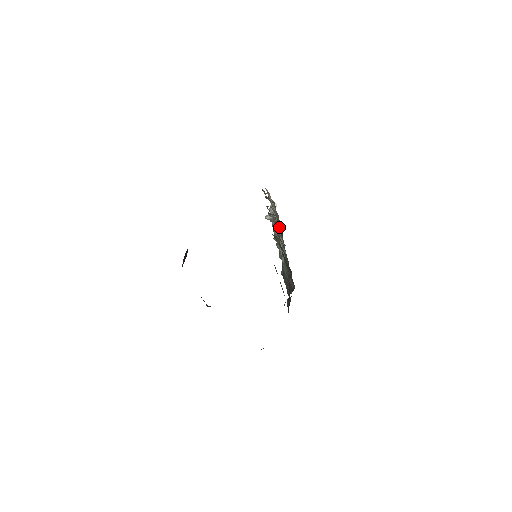
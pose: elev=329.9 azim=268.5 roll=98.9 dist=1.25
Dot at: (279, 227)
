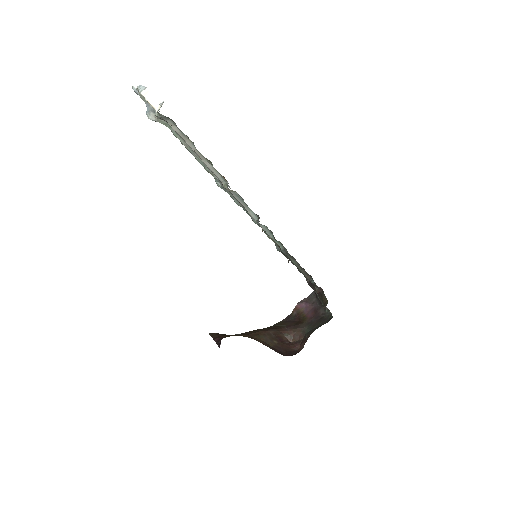
Dot at: (233, 191)
